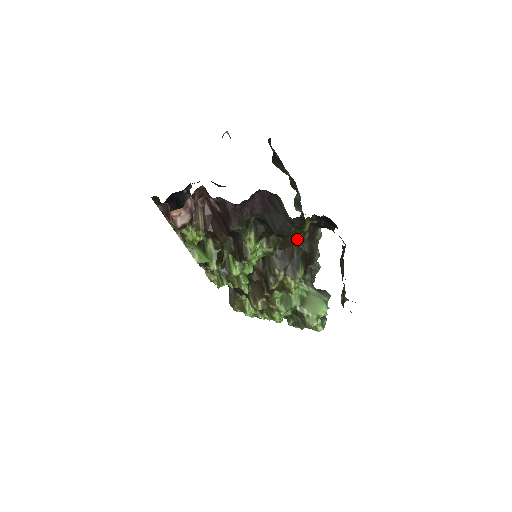
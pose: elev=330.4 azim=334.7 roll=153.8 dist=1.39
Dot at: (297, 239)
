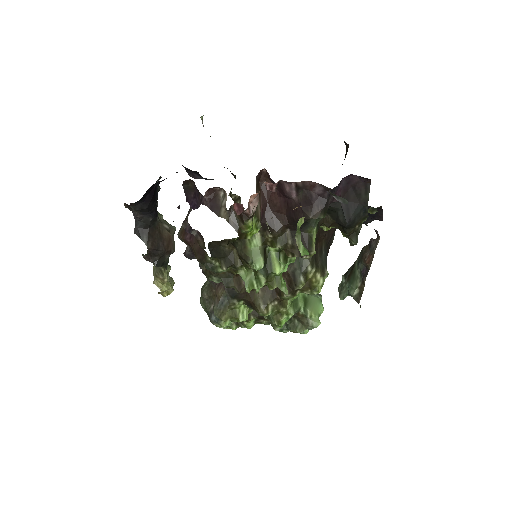
Dot at: (352, 231)
